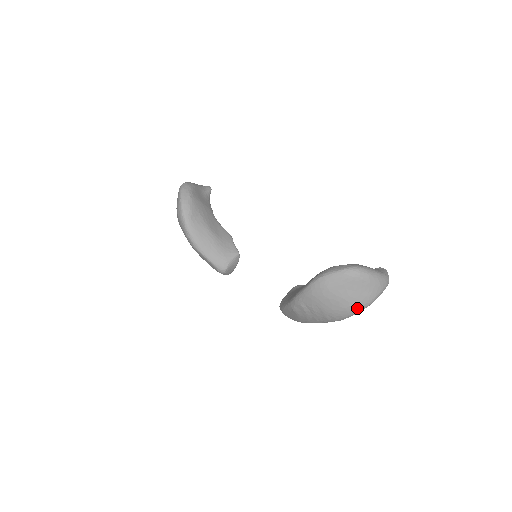
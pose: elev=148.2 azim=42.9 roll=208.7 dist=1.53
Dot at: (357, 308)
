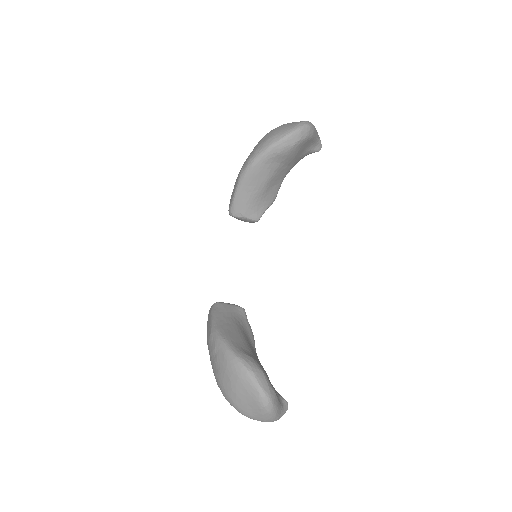
Dot at: (234, 406)
